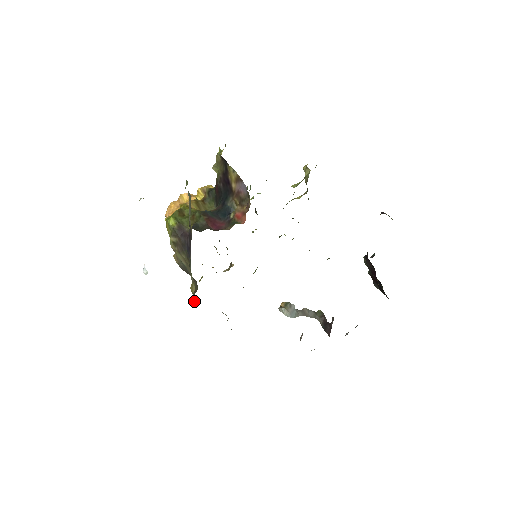
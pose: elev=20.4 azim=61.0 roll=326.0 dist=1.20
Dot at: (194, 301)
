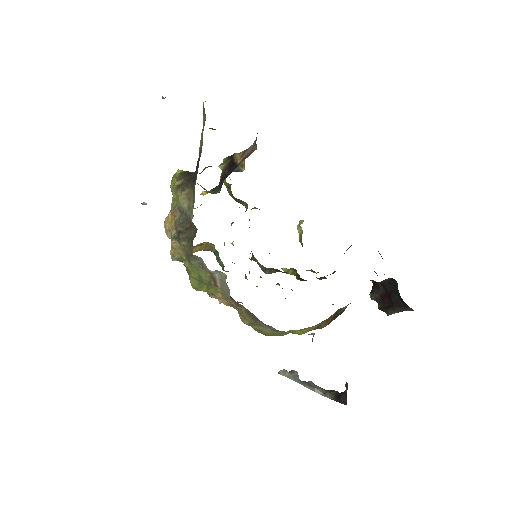
Dot at: (190, 247)
